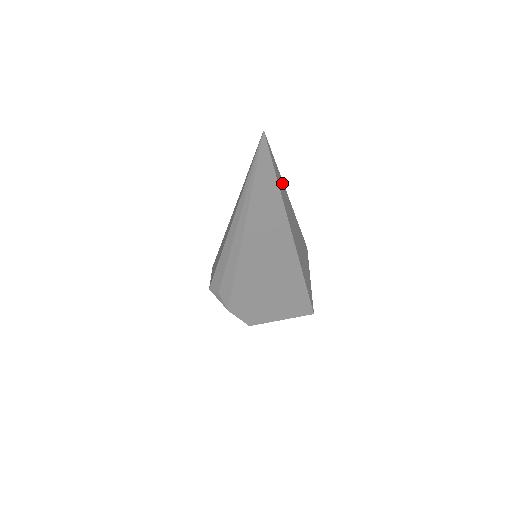
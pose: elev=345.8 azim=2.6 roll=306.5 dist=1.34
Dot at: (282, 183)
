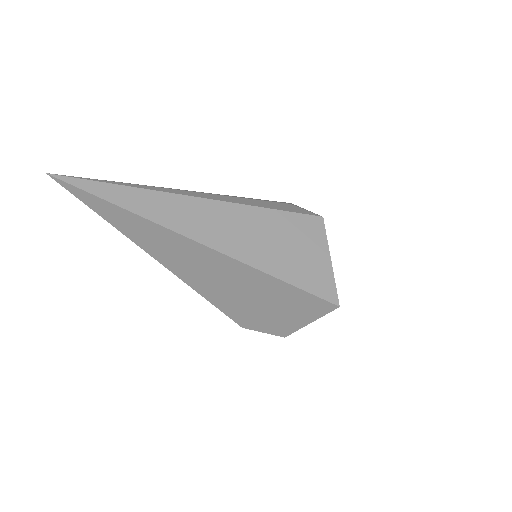
Dot at: (143, 192)
